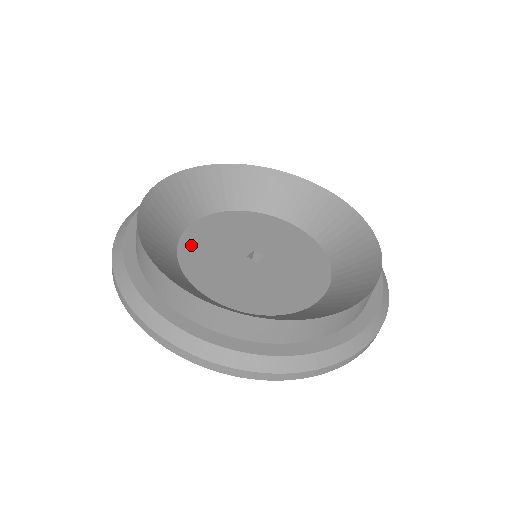
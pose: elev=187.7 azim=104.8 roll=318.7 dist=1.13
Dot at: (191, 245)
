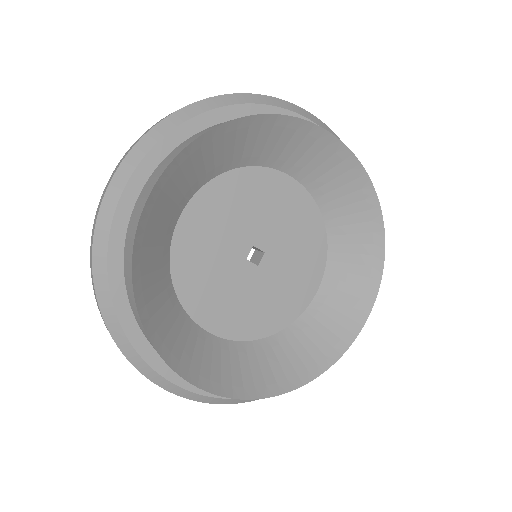
Dot at: (185, 265)
